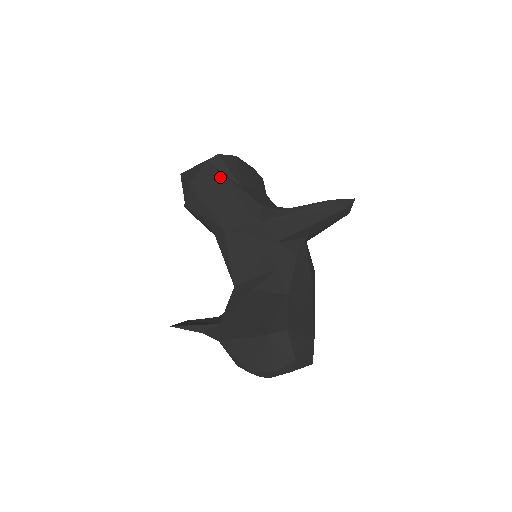
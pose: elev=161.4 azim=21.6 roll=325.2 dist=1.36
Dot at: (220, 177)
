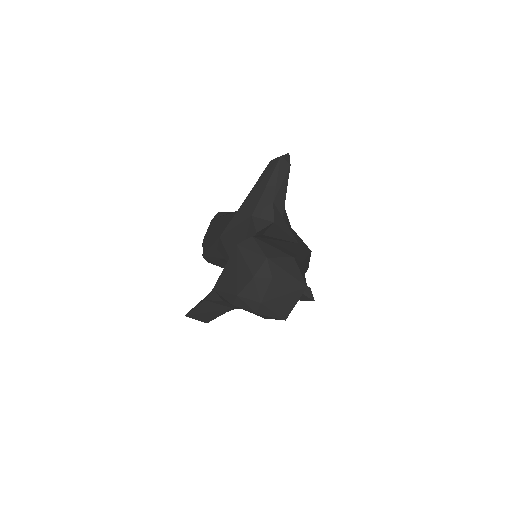
Dot at: (218, 217)
